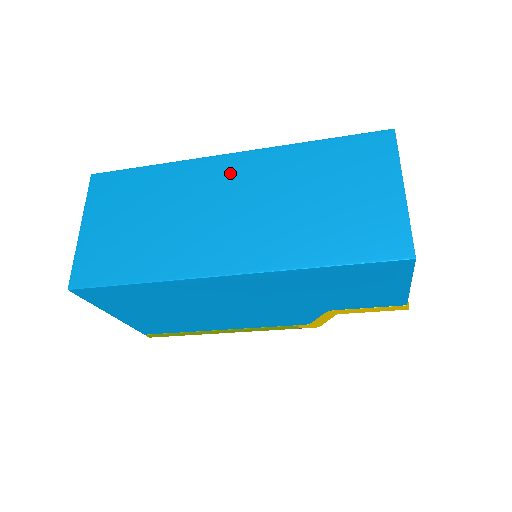
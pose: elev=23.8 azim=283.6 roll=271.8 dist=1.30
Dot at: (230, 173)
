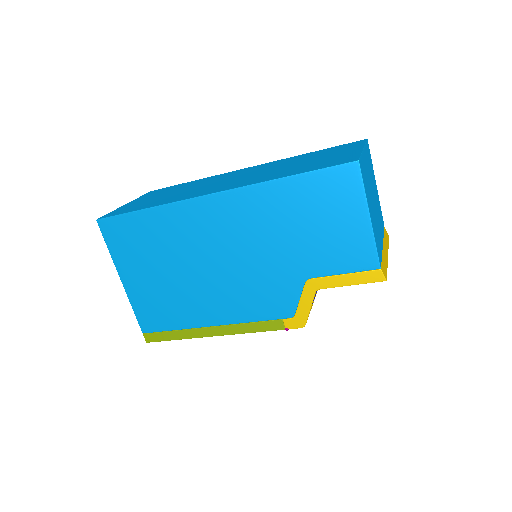
Dot at: (243, 171)
